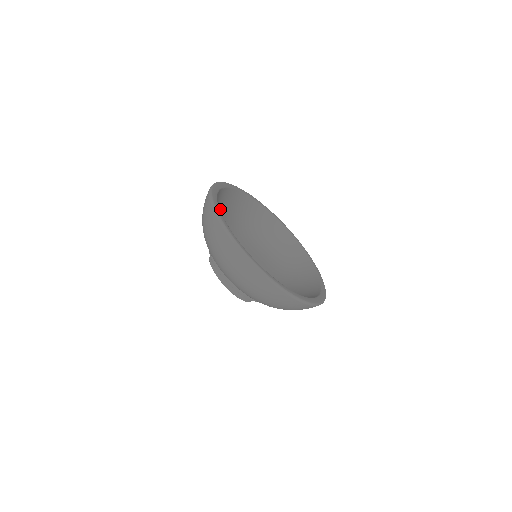
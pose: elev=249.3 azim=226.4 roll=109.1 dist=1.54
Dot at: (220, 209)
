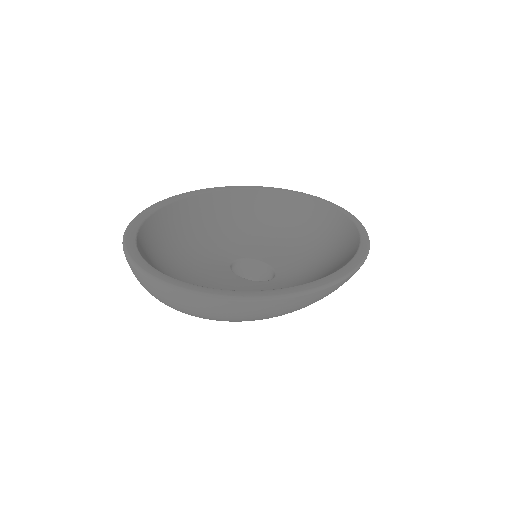
Dot at: (183, 227)
